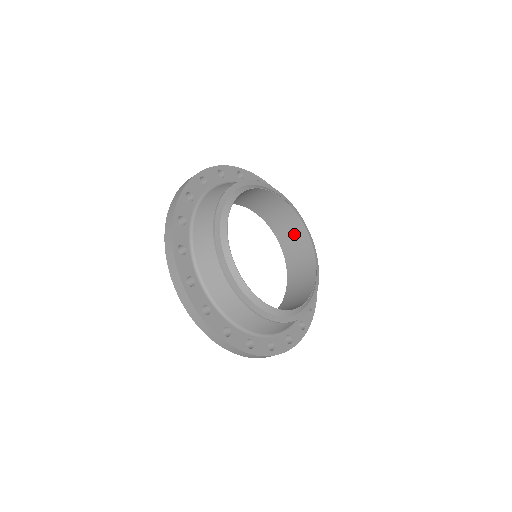
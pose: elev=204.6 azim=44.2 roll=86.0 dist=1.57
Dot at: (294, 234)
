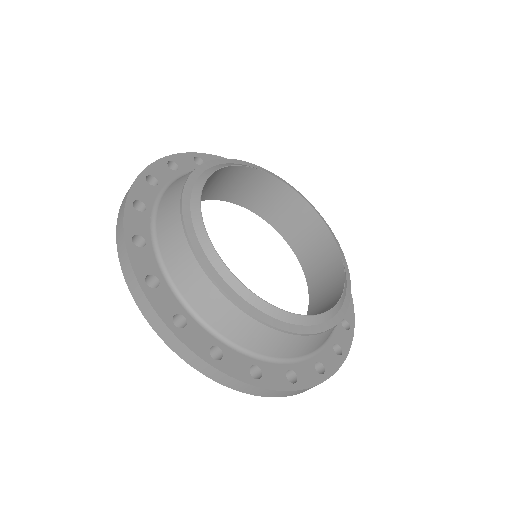
Dot at: (320, 250)
